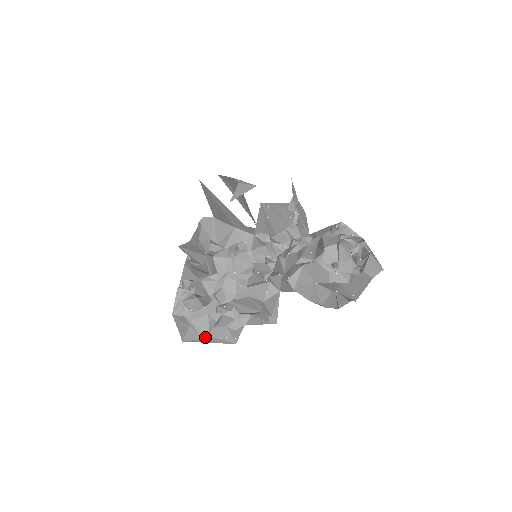
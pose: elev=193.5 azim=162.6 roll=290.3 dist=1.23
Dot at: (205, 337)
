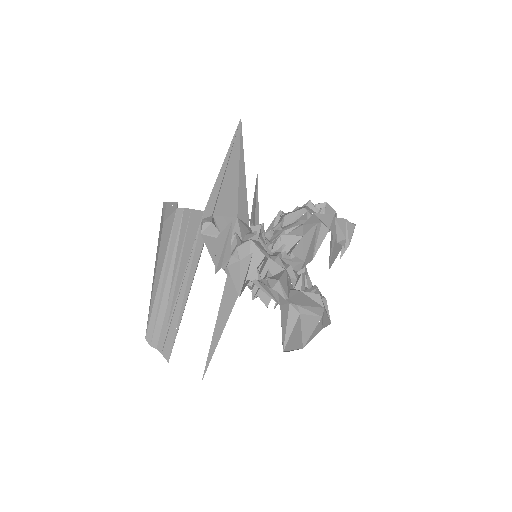
Dot at: (322, 312)
